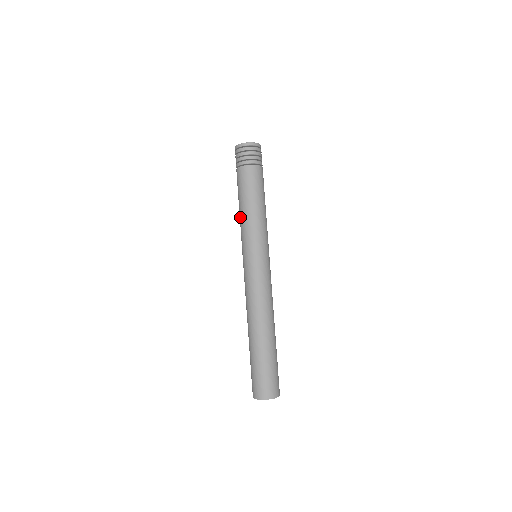
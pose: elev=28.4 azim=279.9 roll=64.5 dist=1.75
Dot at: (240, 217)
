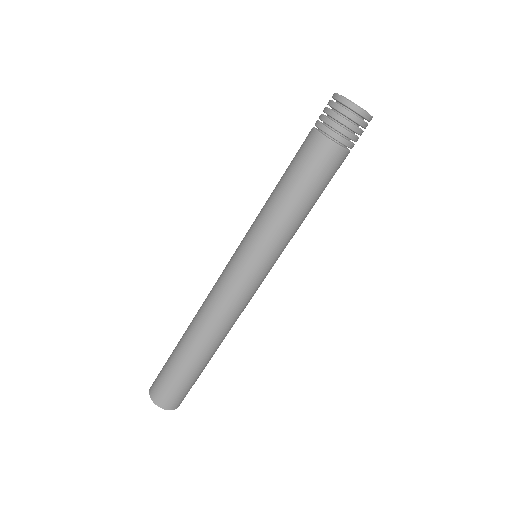
Dot at: (273, 202)
